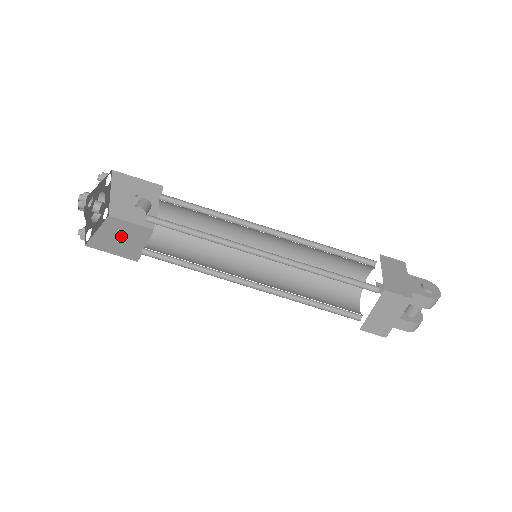
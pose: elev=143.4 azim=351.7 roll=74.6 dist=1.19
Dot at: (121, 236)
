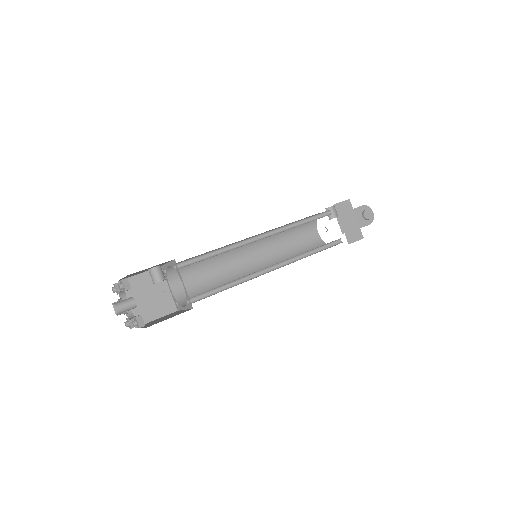
Dot at: (146, 296)
